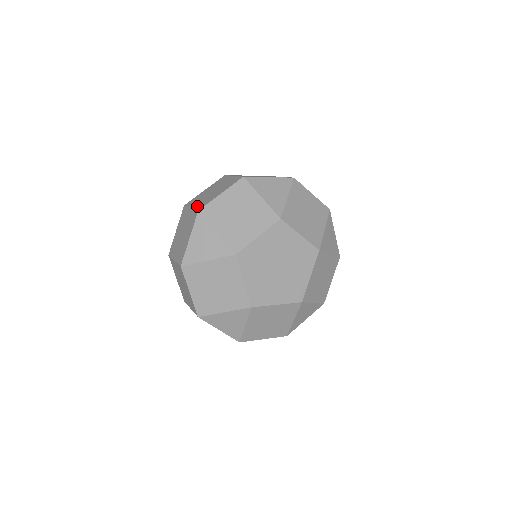
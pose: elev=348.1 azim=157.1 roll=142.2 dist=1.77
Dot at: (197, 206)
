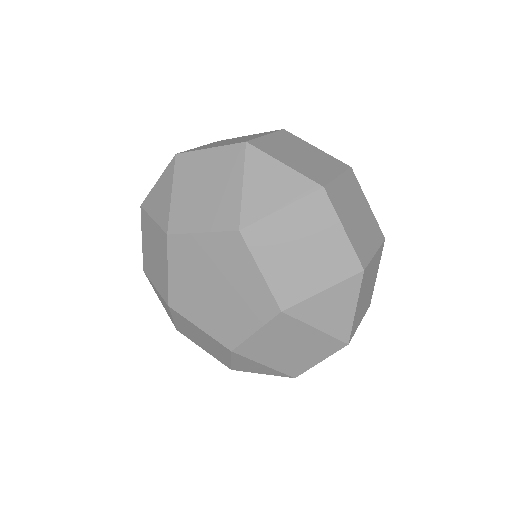
Dot at: (194, 148)
